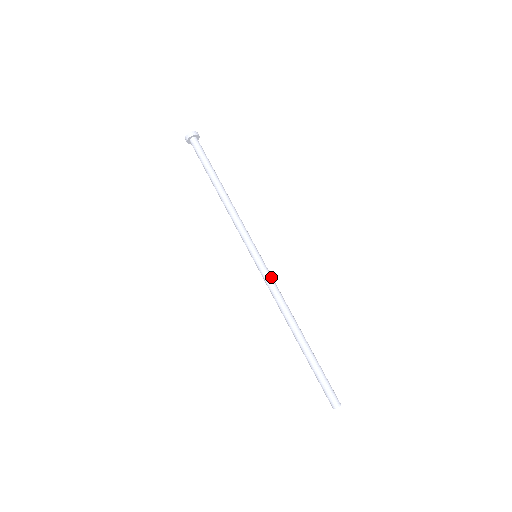
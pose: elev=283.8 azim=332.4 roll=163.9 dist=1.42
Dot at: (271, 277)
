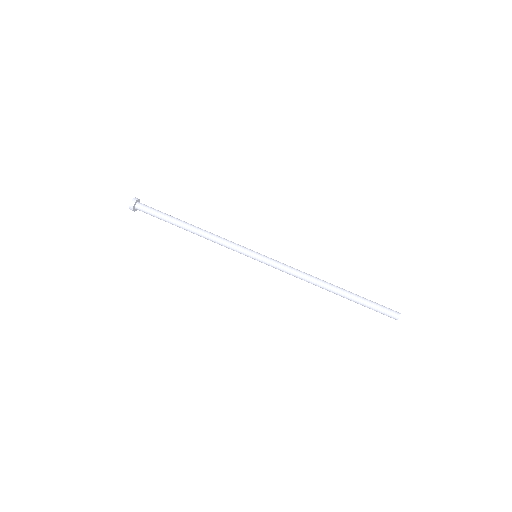
Dot at: (280, 262)
